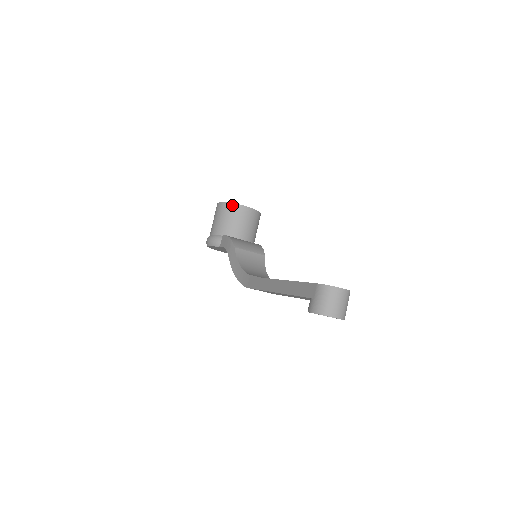
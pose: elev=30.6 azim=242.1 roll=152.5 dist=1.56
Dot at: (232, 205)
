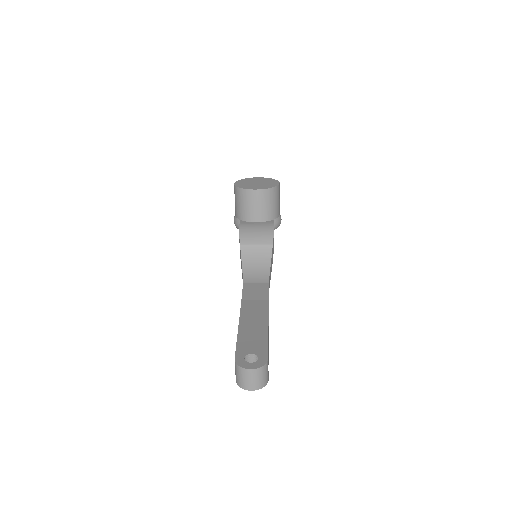
Dot at: (241, 190)
